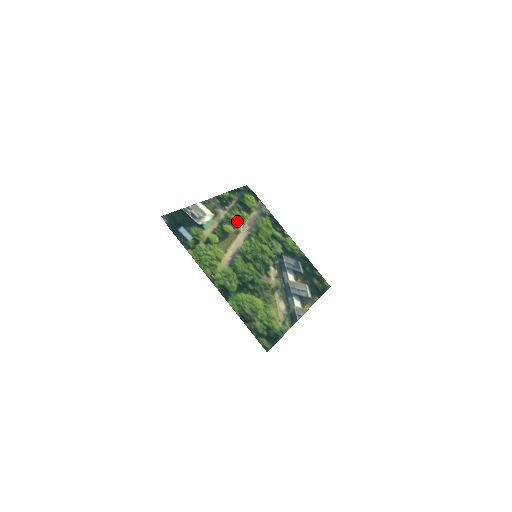
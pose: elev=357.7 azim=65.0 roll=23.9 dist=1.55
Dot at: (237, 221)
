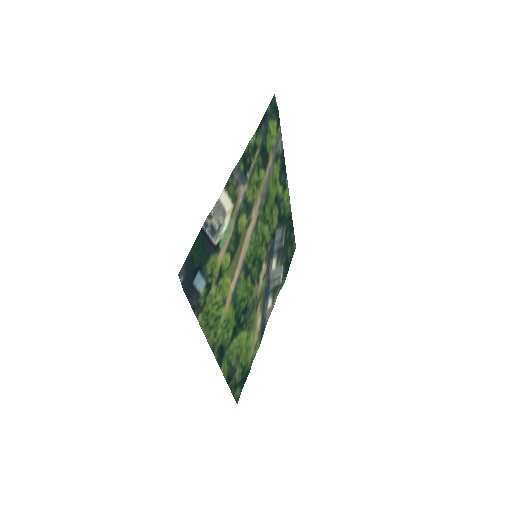
Dot at: (252, 198)
